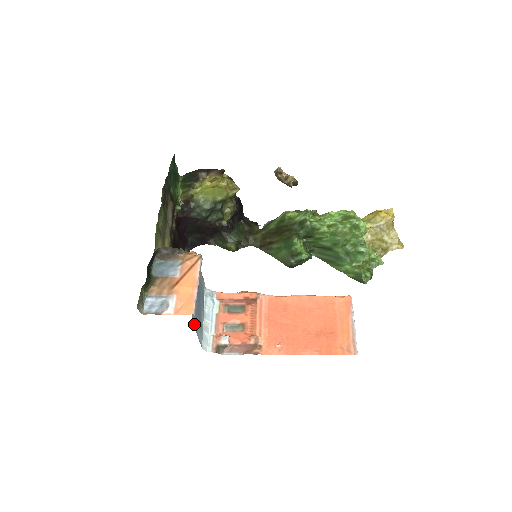
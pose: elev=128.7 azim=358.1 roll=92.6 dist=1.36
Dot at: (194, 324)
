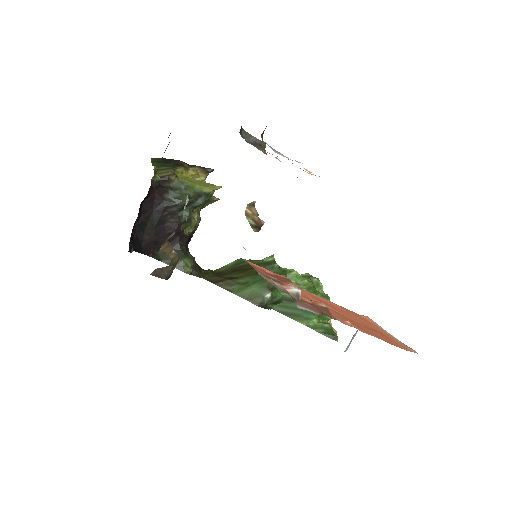
Dot at: occluded
